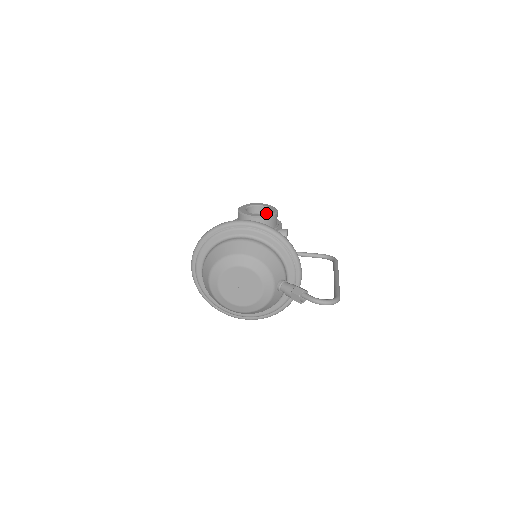
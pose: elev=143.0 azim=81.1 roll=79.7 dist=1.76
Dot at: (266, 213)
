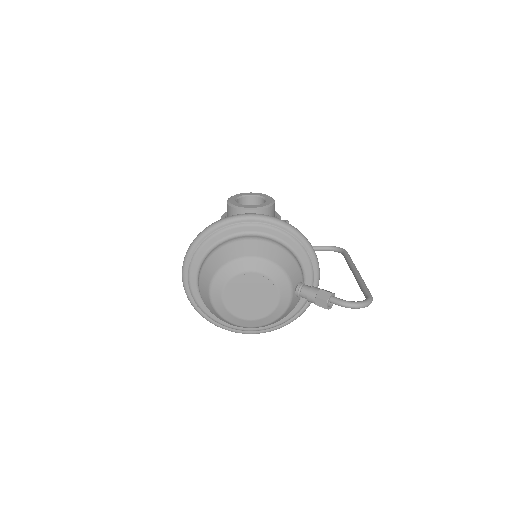
Dot at: occluded
